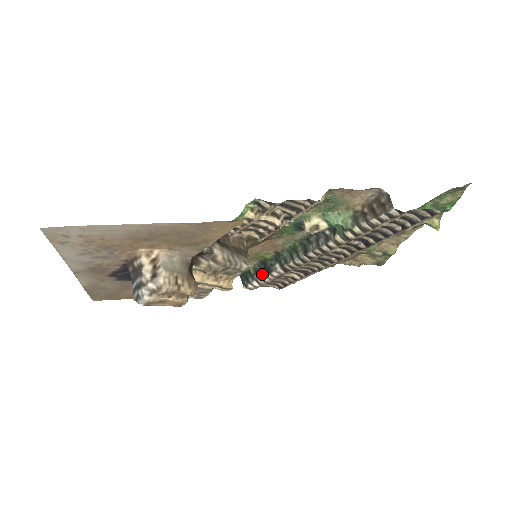
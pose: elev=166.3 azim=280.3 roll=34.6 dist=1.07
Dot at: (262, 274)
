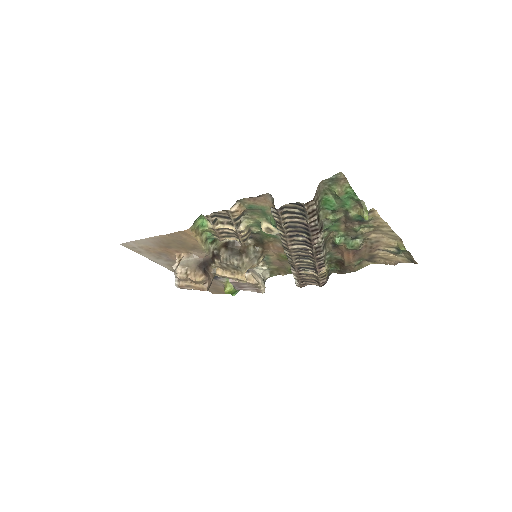
Dot at: occluded
